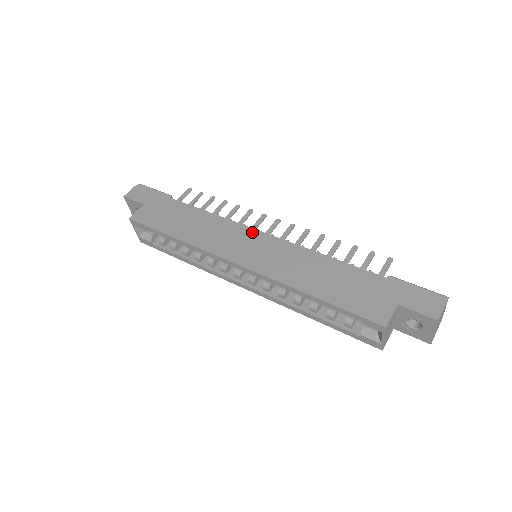
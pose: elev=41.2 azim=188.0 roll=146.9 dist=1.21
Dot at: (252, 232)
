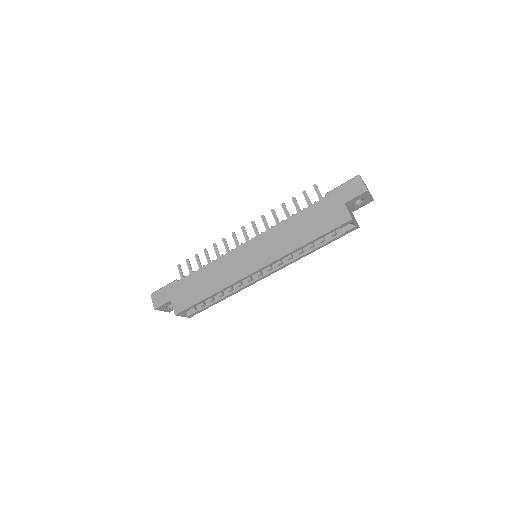
Dot at: (241, 249)
